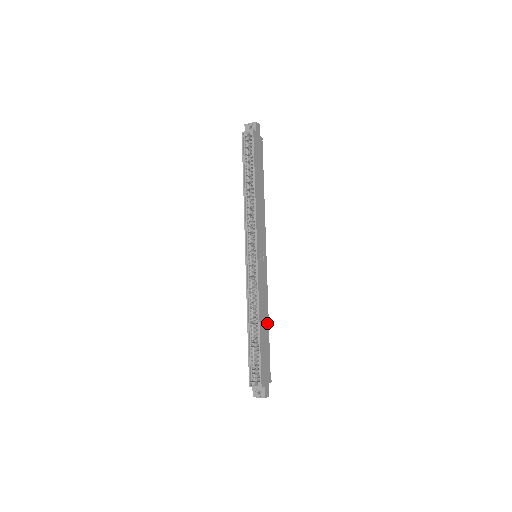
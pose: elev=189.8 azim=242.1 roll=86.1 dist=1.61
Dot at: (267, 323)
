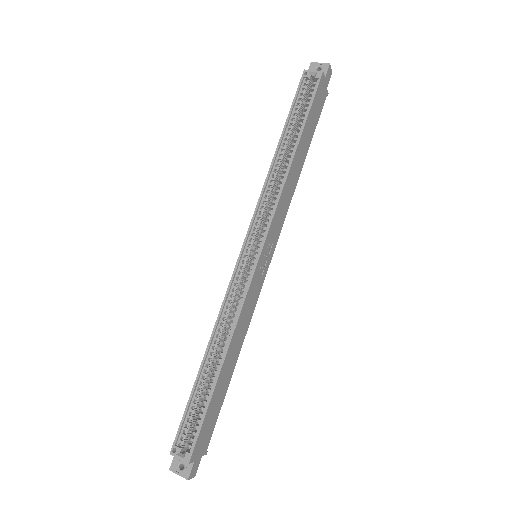
Dot at: (234, 362)
